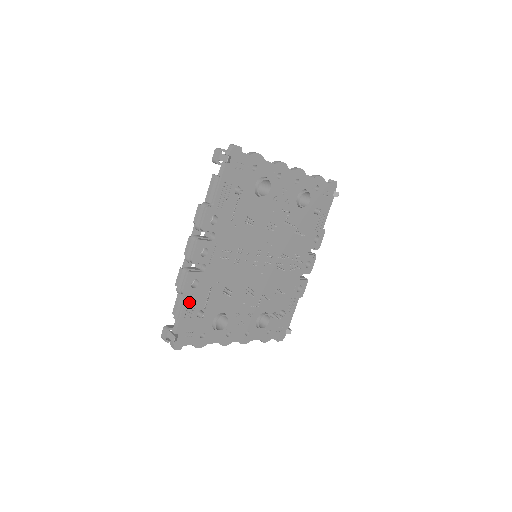
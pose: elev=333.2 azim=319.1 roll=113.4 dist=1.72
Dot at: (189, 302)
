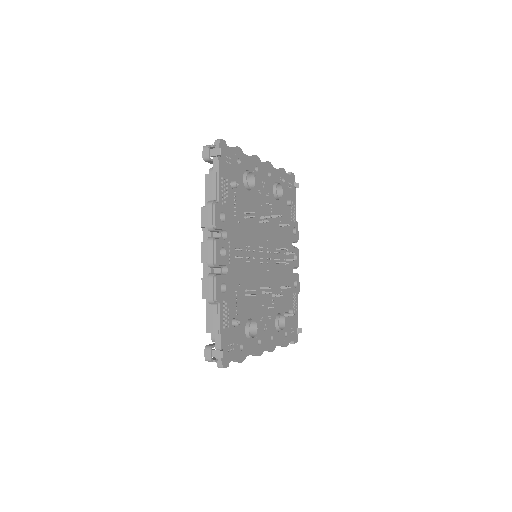
Dot at: (222, 311)
